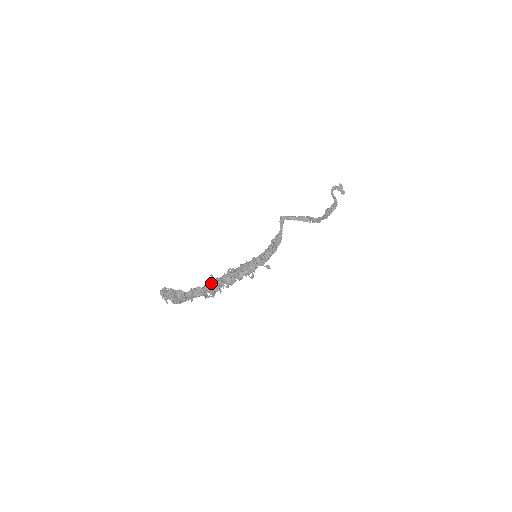
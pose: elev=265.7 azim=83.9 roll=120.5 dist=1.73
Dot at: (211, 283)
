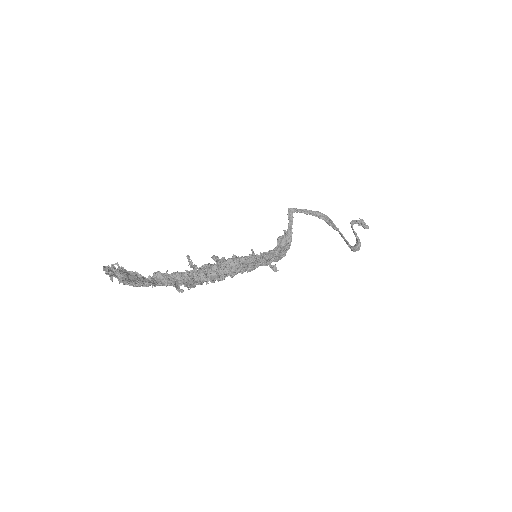
Dot at: (187, 271)
